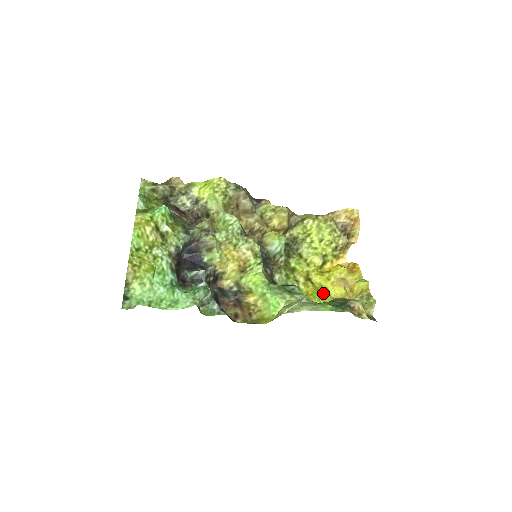
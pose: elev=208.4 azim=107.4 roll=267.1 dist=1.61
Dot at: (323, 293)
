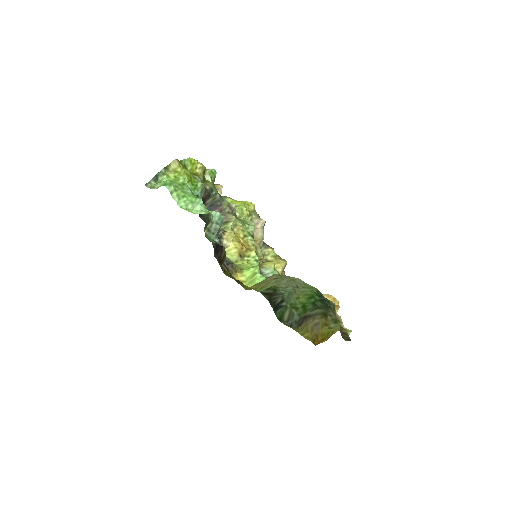
Dot at: occluded
